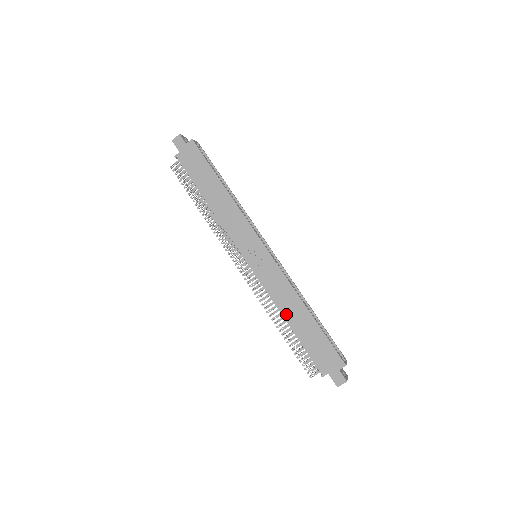
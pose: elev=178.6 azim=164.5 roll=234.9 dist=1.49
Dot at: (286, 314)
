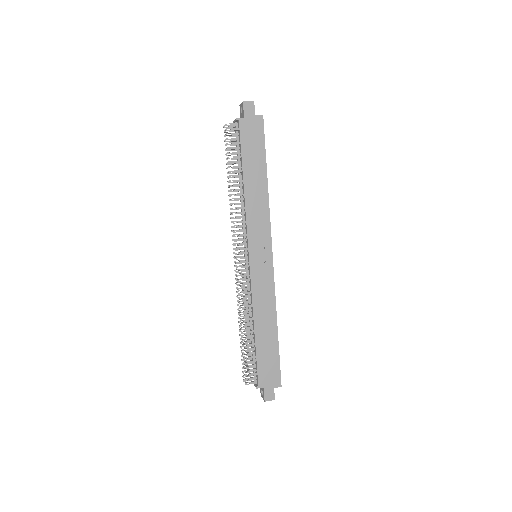
Dot at: (257, 322)
